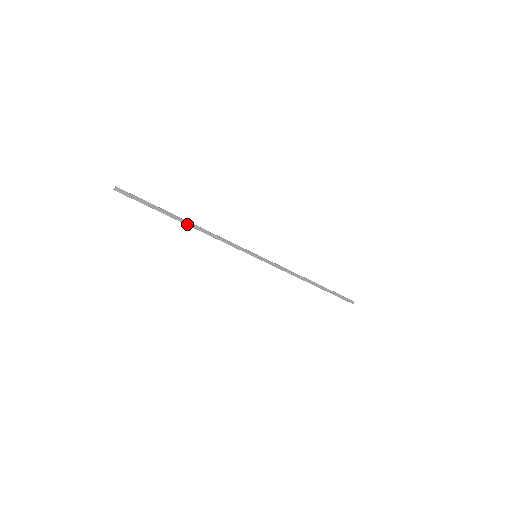
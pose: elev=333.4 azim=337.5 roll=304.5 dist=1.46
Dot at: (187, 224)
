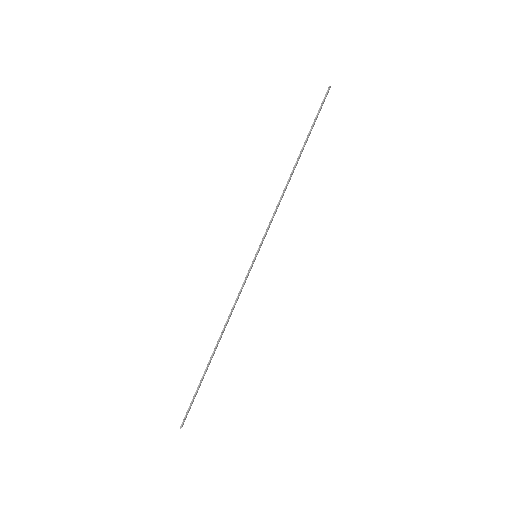
Dot at: (216, 348)
